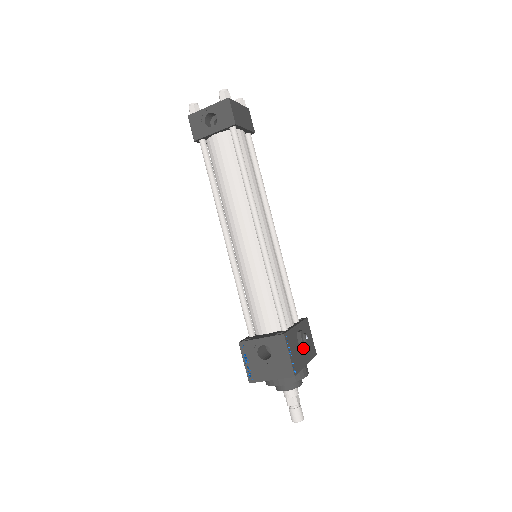
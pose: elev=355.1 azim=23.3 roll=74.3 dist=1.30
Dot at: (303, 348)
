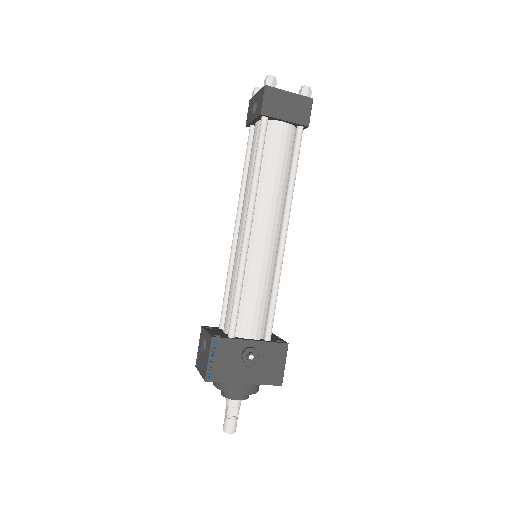
Dot at: (250, 366)
